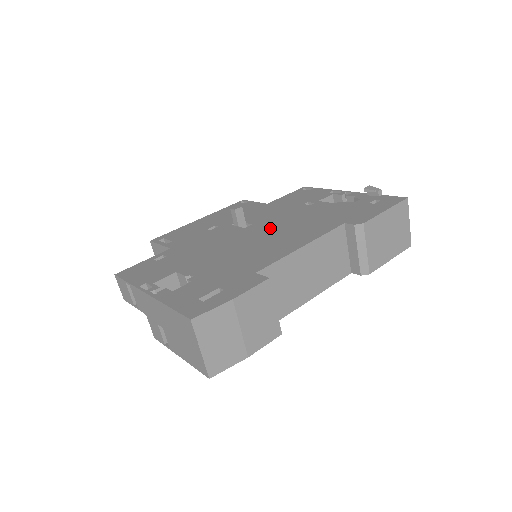
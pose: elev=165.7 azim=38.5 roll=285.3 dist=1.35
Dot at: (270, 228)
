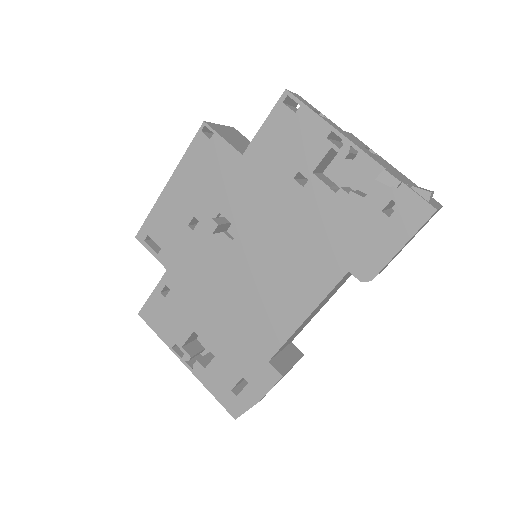
Dot at: (262, 253)
